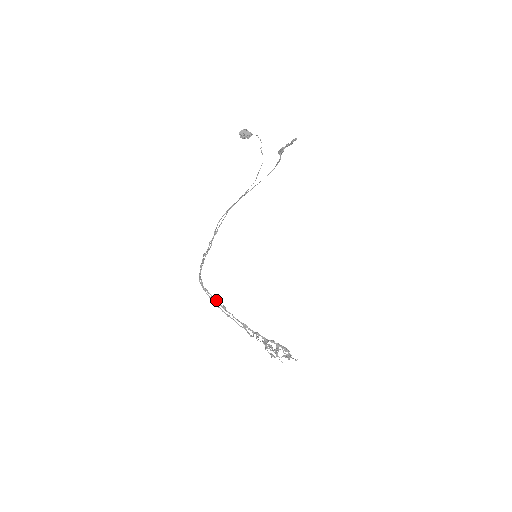
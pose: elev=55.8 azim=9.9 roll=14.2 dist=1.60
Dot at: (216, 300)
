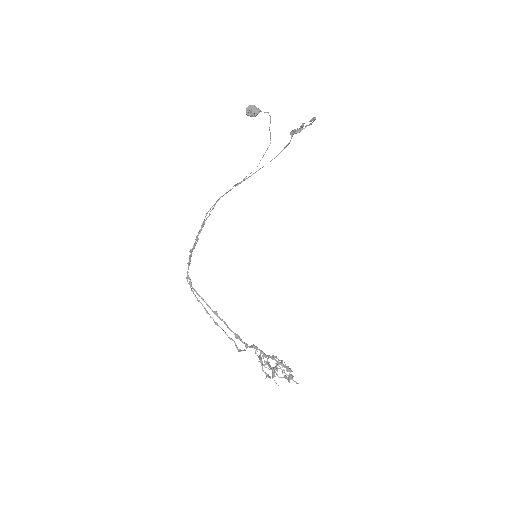
Dot at: (207, 304)
